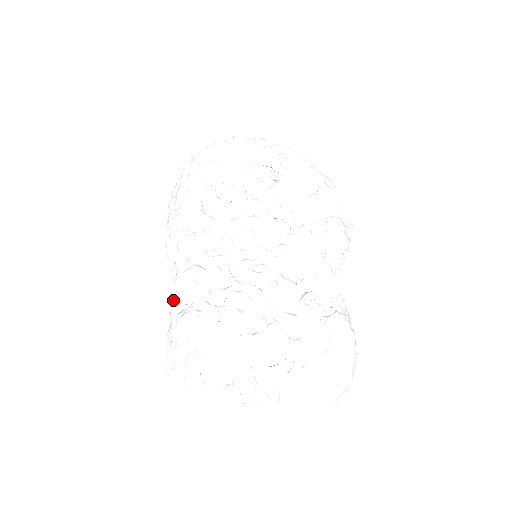
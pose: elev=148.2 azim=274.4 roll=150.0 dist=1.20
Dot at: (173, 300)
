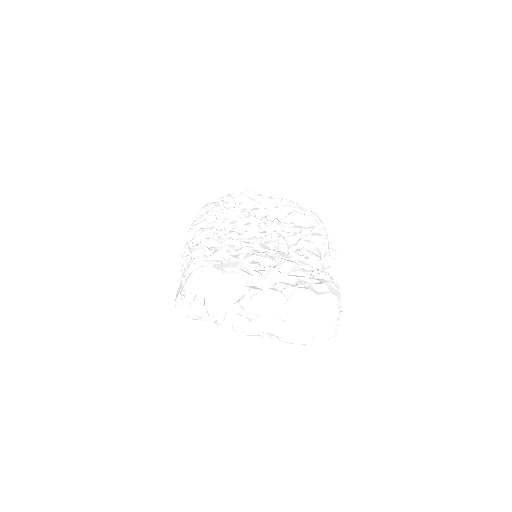
Dot at: occluded
